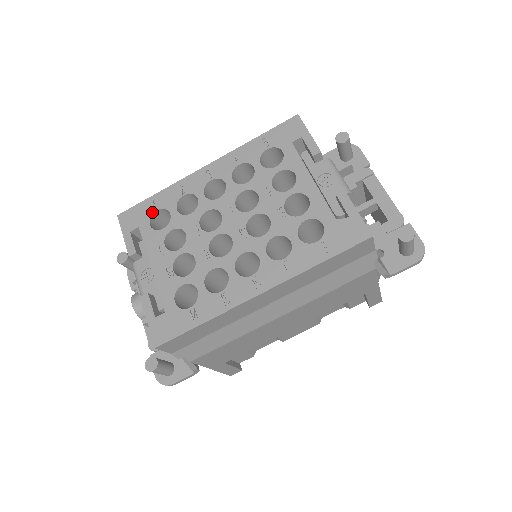
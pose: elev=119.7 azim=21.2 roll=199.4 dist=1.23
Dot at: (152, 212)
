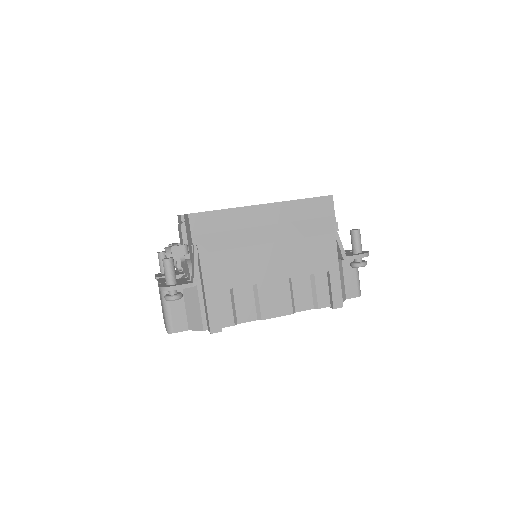
Dot at: occluded
